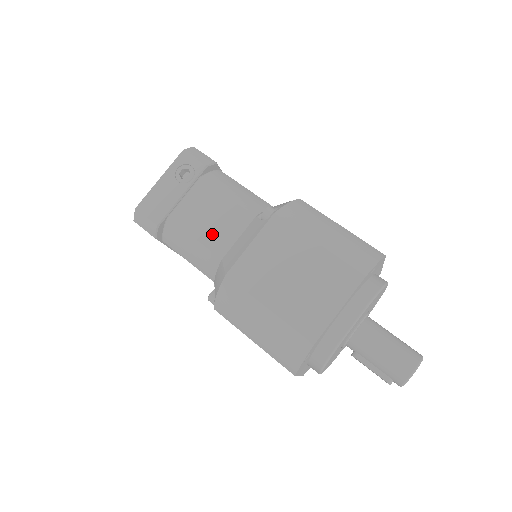
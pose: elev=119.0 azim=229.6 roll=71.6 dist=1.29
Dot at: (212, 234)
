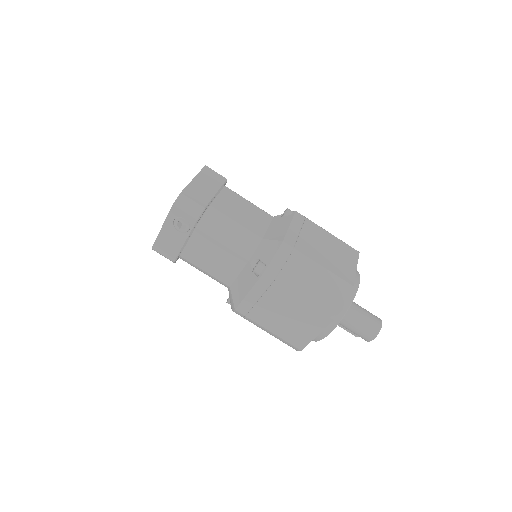
Dot at: (218, 270)
